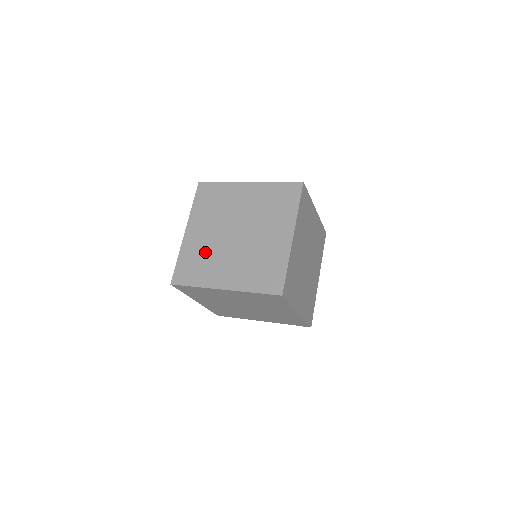
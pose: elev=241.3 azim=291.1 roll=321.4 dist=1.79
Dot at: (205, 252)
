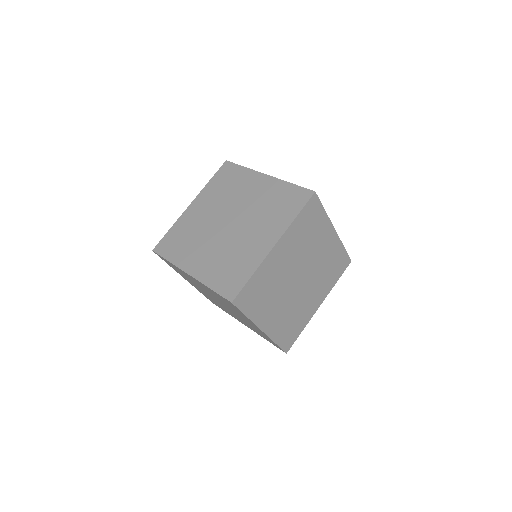
Dot at: (213, 300)
